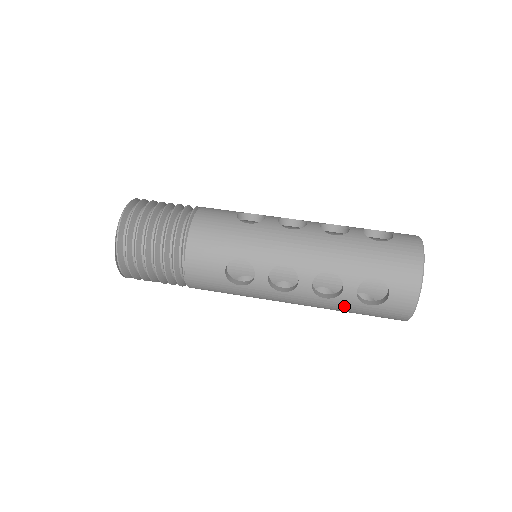
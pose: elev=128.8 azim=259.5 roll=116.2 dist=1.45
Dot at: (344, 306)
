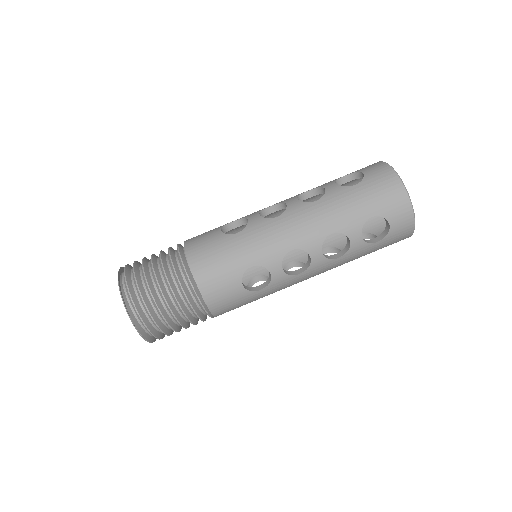
Dot at: occluded
